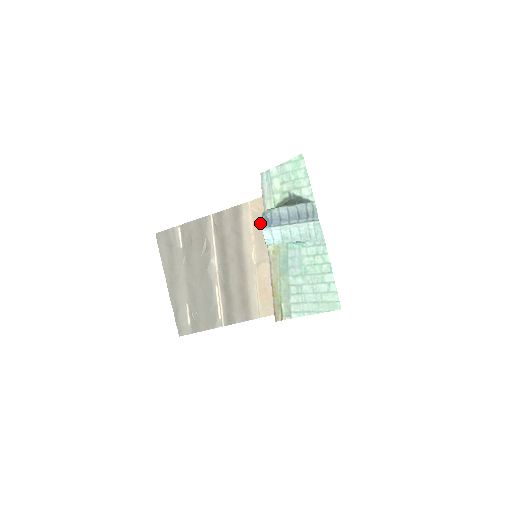
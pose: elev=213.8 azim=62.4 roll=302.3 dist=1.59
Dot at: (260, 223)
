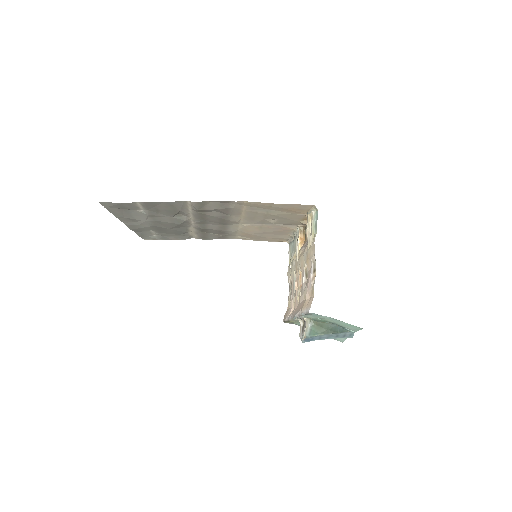
Dot at: (255, 212)
